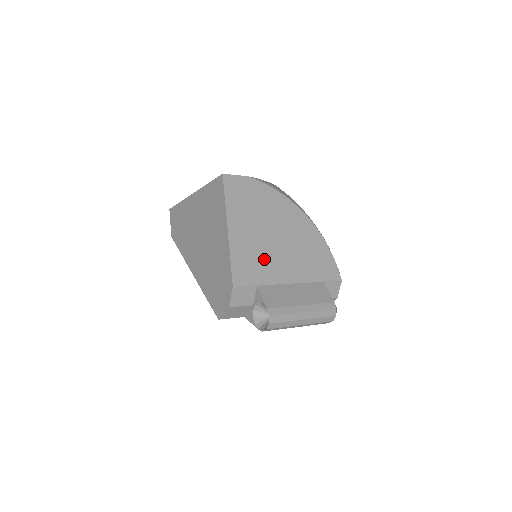
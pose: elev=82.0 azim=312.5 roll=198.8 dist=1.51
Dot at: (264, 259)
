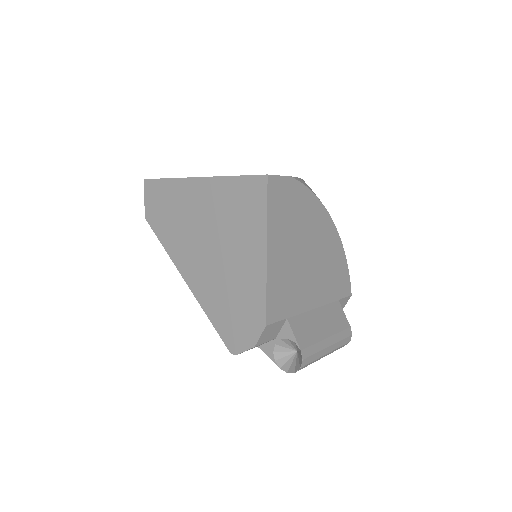
Dot at: (295, 284)
